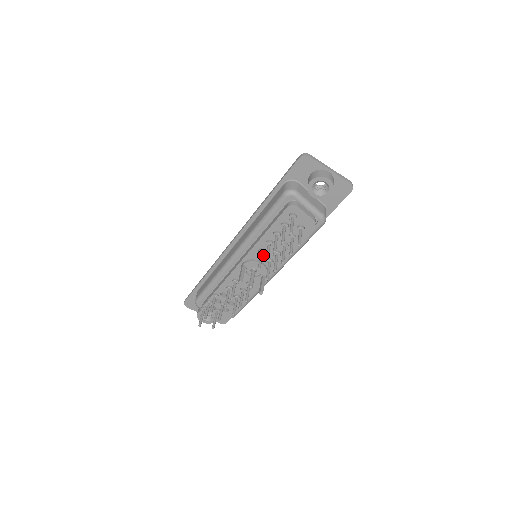
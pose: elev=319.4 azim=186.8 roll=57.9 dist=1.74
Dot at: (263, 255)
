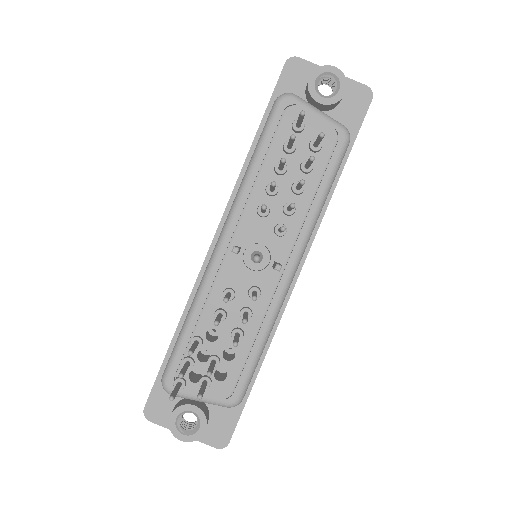
Dot at: (266, 220)
